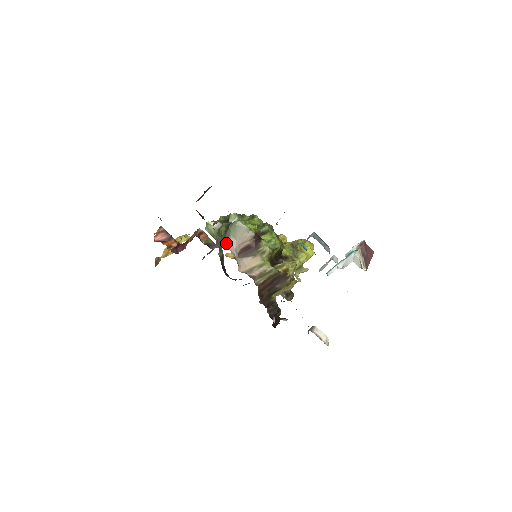
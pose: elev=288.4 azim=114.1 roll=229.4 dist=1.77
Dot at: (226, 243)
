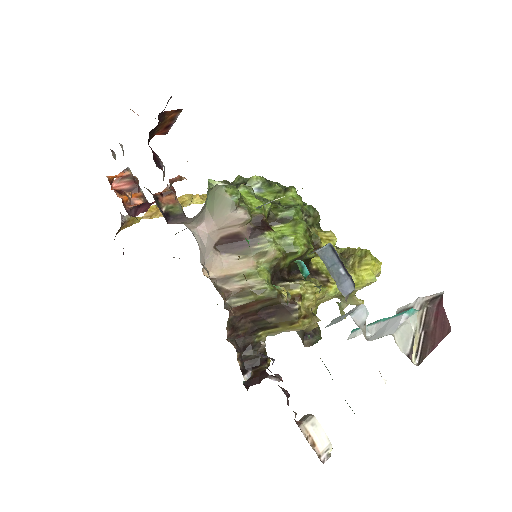
Dot at: (195, 220)
